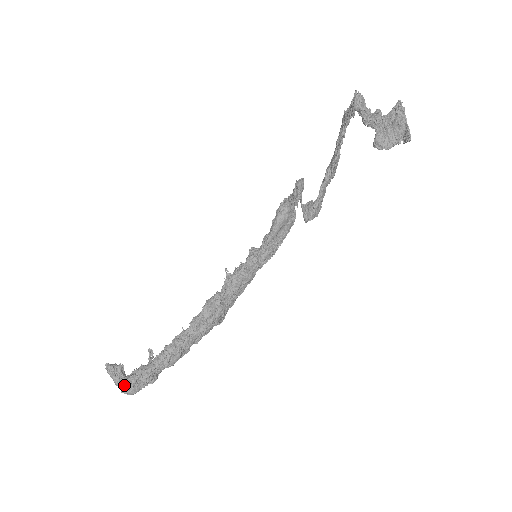
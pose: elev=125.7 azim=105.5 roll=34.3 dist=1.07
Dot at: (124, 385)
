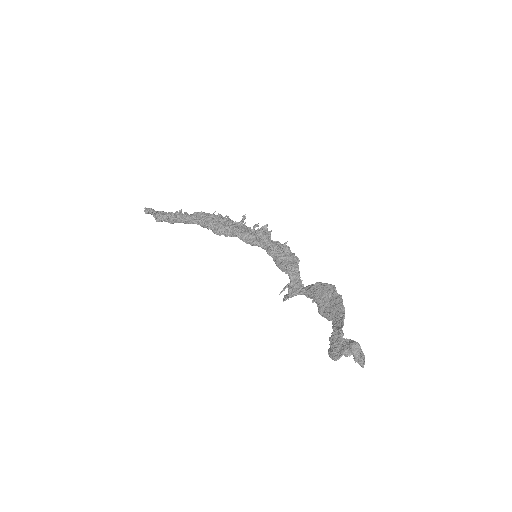
Dot at: (155, 219)
